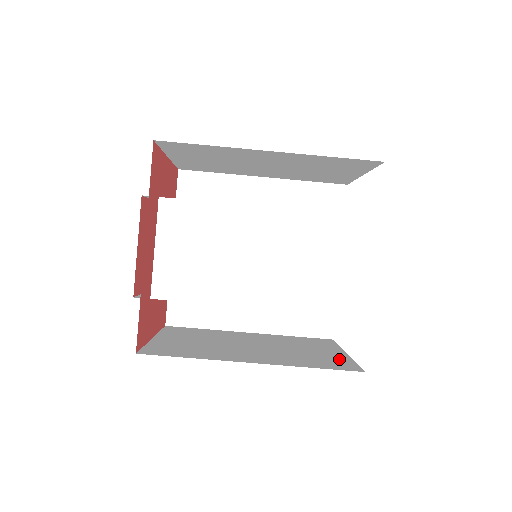
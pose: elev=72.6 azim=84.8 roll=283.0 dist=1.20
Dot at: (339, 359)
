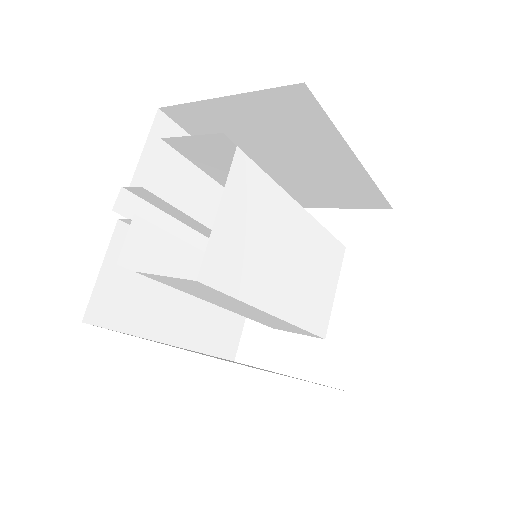
Dot at: occluded
